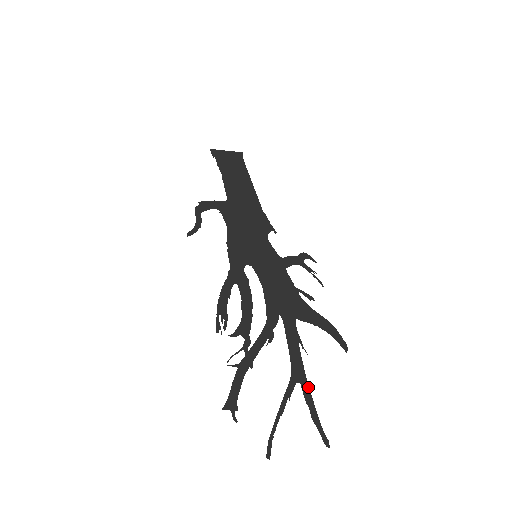
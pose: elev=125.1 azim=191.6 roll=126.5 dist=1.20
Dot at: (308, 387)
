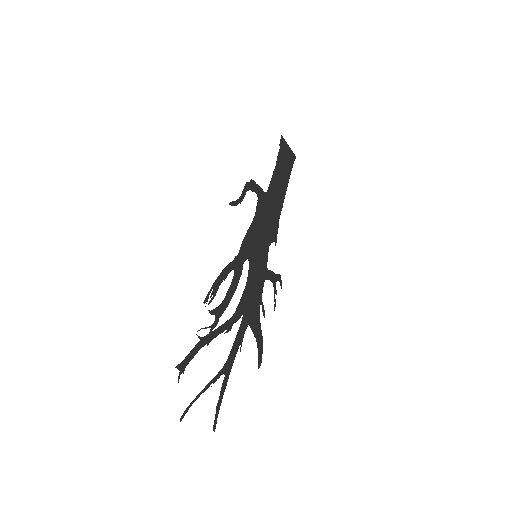
Dot at: (227, 381)
